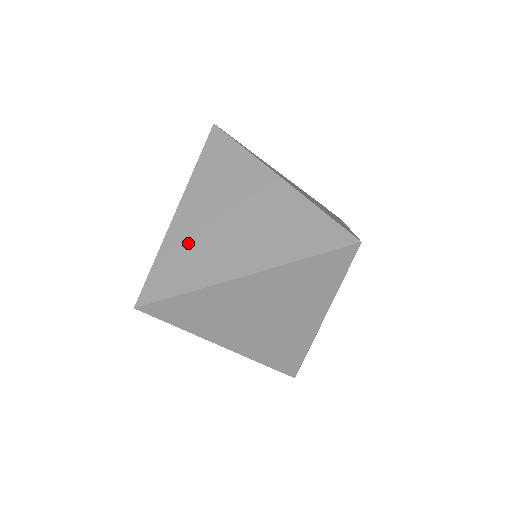
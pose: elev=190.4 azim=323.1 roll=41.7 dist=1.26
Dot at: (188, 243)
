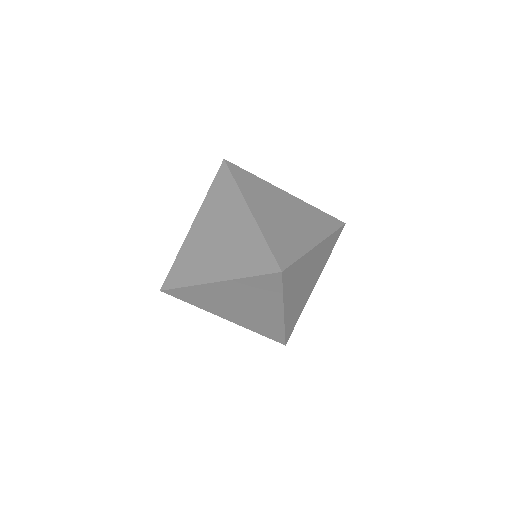
Dot at: (276, 229)
